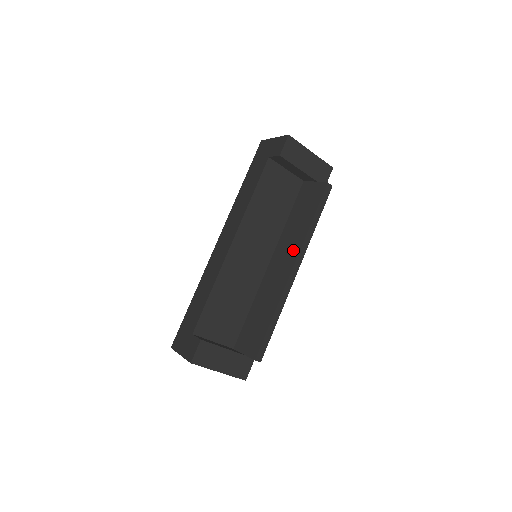
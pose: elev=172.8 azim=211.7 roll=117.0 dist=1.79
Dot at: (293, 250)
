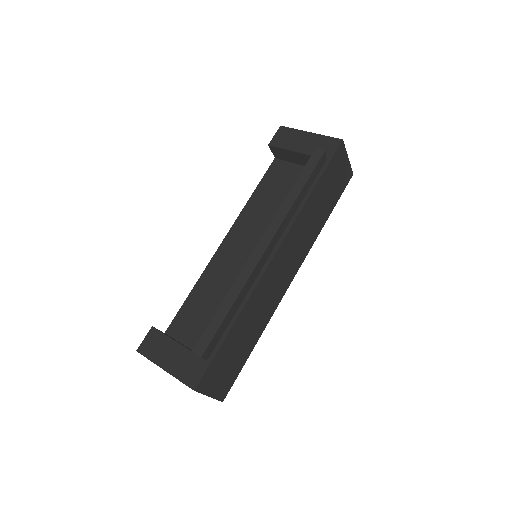
Dot at: occluded
